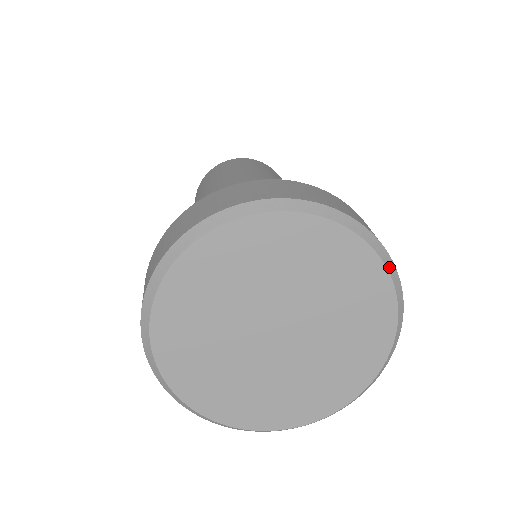
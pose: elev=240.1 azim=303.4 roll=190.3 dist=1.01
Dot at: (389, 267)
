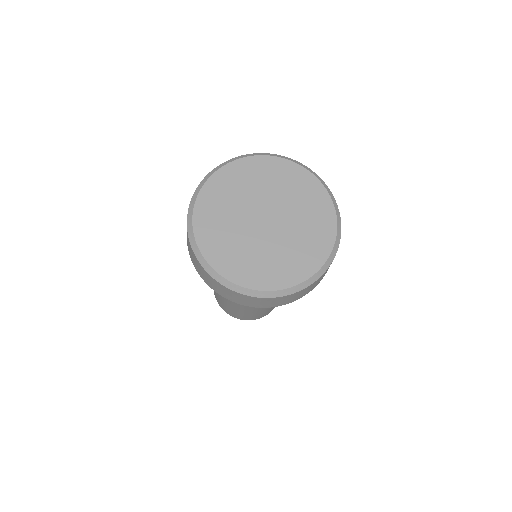
Dot at: (321, 181)
